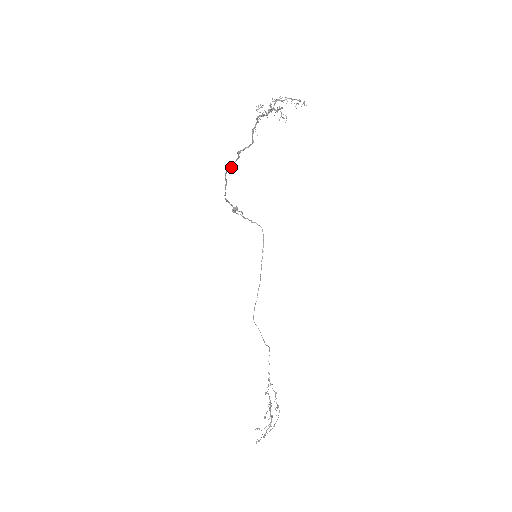
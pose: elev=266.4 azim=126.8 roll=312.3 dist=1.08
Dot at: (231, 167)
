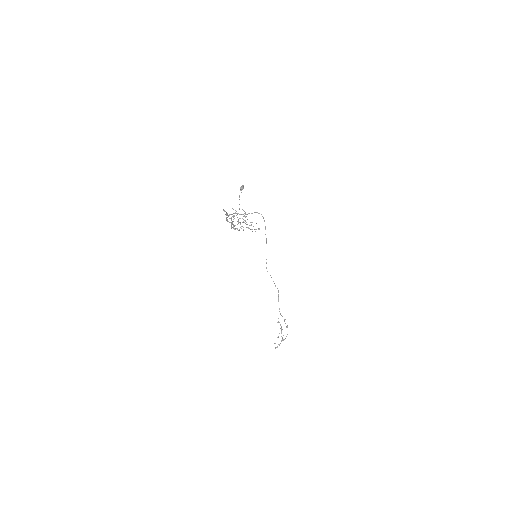
Dot at: occluded
